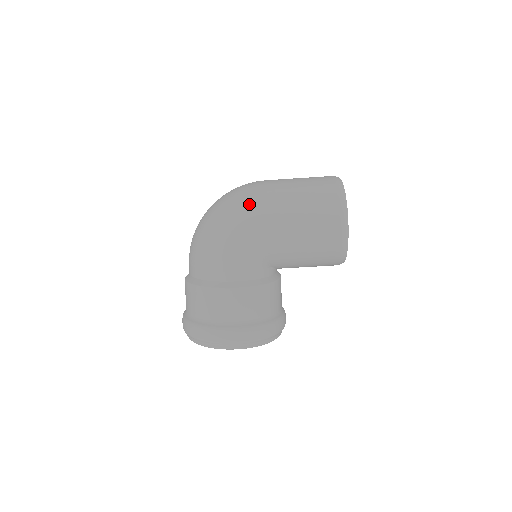
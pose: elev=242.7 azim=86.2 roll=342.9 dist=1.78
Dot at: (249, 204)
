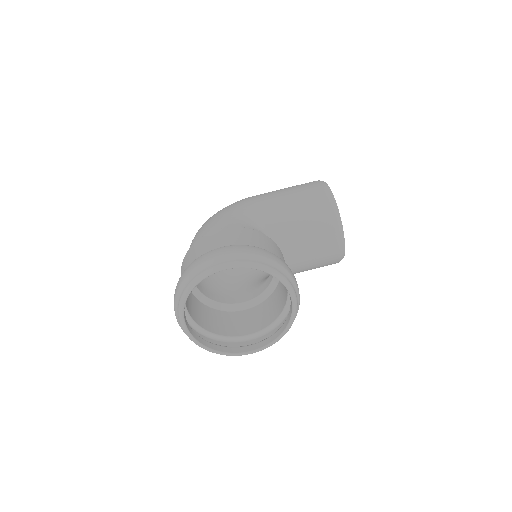
Dot at: occluded
